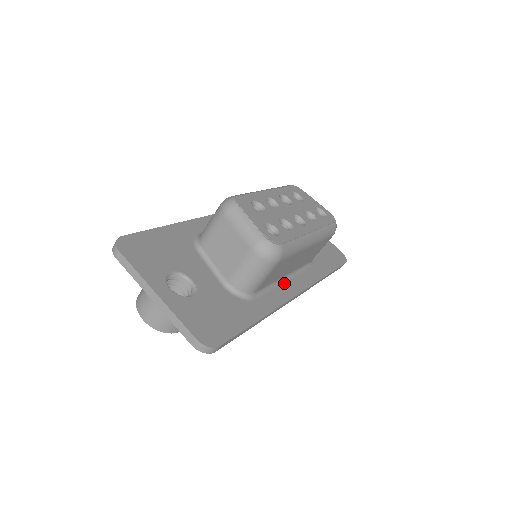
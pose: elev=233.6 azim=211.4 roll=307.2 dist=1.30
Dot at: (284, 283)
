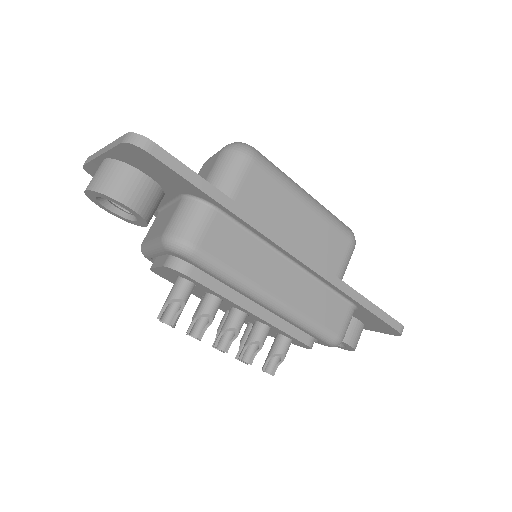
Dot at: occluded
